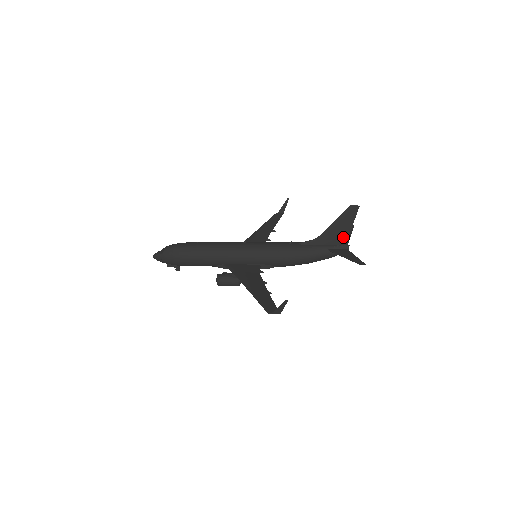
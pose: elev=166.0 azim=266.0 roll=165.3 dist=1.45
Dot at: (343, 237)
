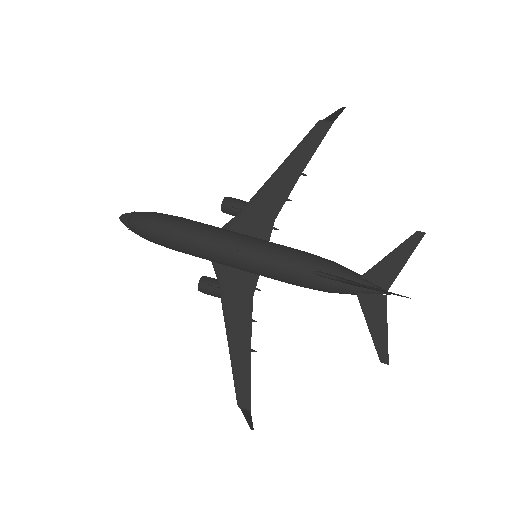
Dot at: occluded
